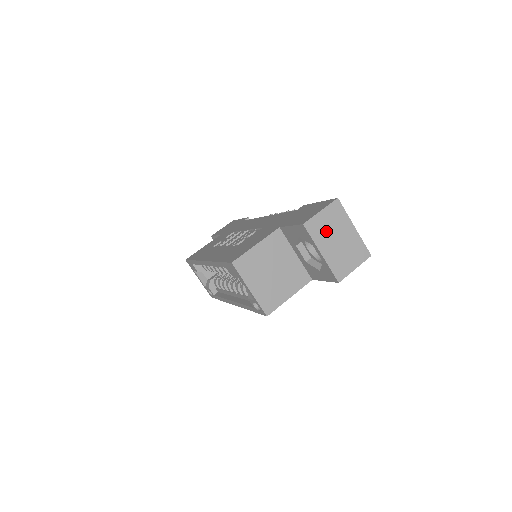
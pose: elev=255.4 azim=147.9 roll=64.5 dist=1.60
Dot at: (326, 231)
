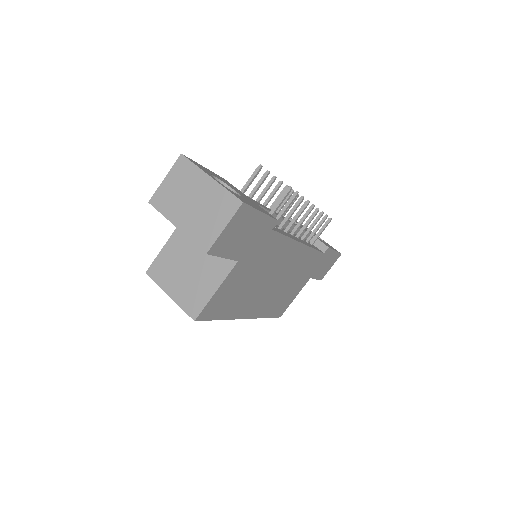
Dot at: (176, 198)
